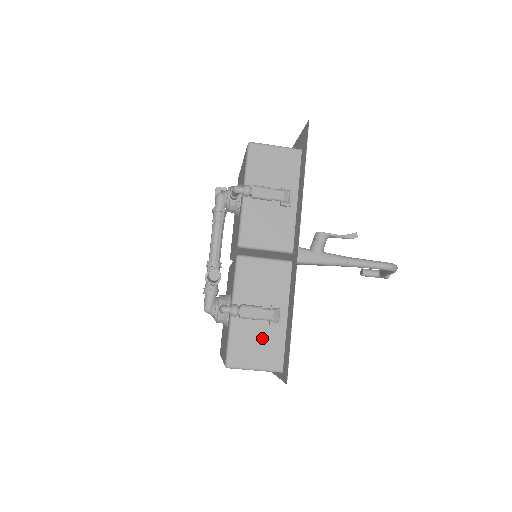
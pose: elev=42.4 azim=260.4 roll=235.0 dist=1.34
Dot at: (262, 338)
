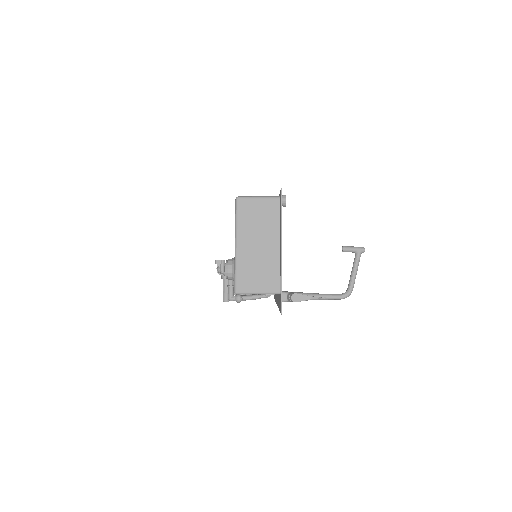
Dot at: occluded
